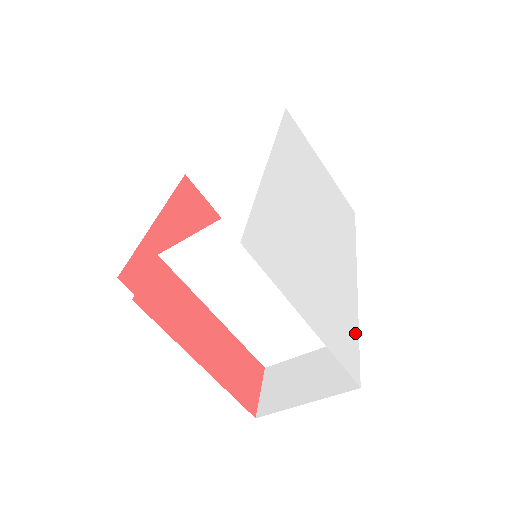
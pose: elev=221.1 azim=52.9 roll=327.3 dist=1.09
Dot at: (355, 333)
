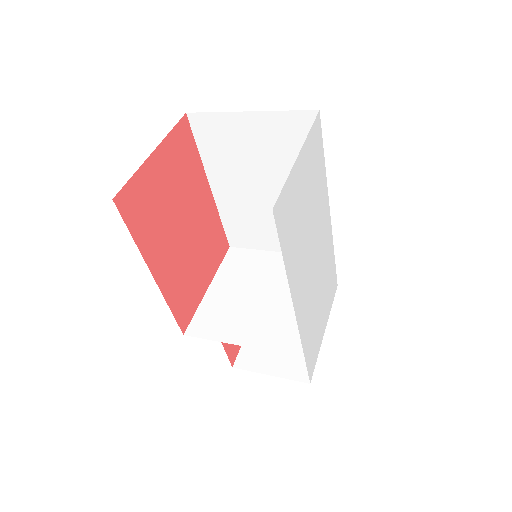
Dot at: (334, 263)
